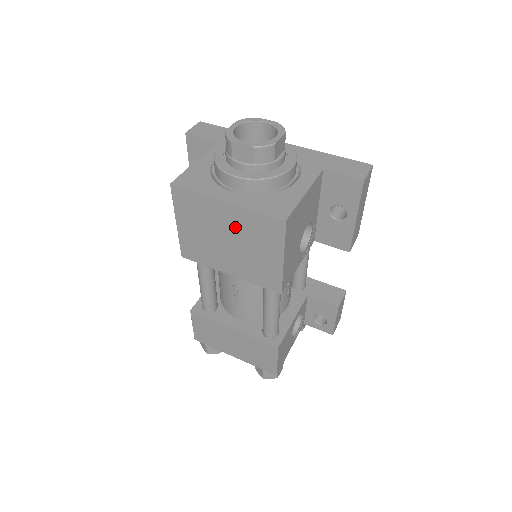
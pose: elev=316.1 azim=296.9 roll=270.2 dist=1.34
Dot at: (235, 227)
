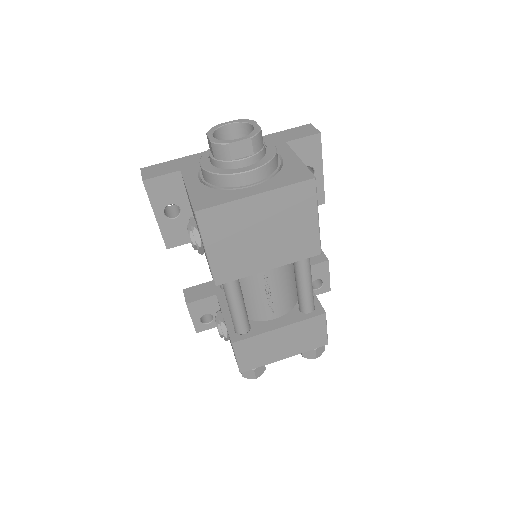
Dot at: (269, 215)
